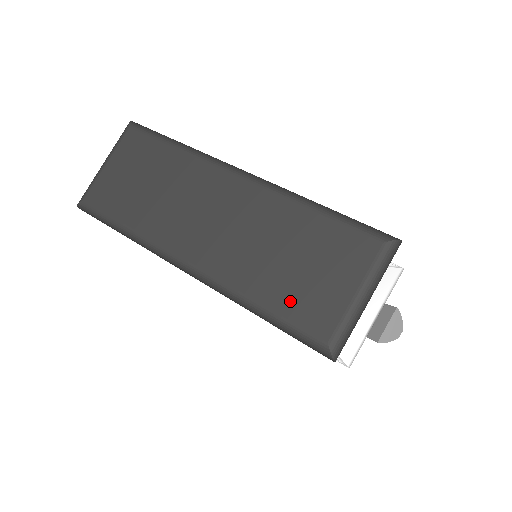
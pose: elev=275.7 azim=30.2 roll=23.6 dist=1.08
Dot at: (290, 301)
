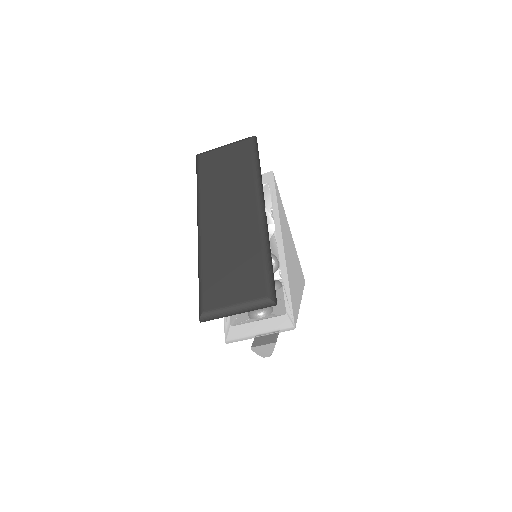
Dot at: (212, 281)
